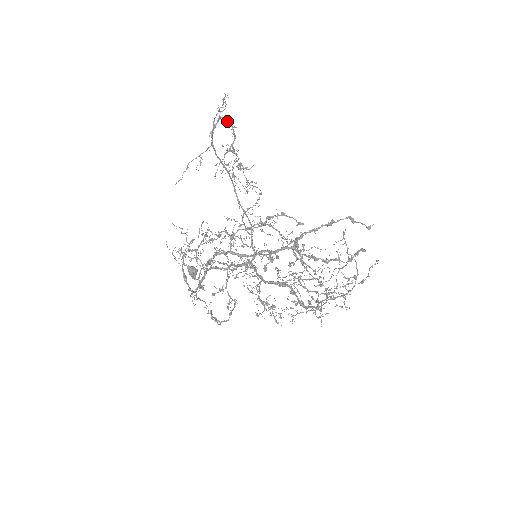
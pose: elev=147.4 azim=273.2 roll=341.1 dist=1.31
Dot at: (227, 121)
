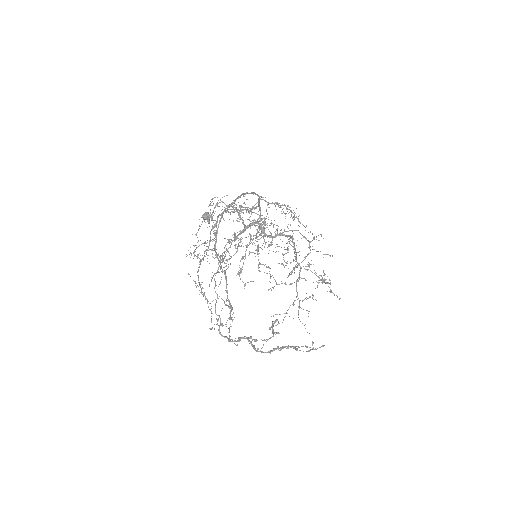
Dot at: occluded
